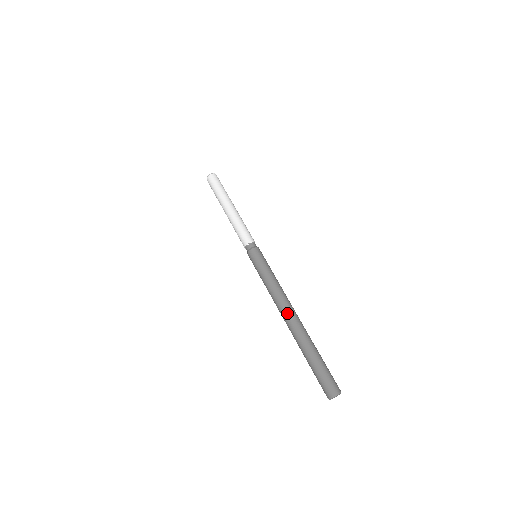
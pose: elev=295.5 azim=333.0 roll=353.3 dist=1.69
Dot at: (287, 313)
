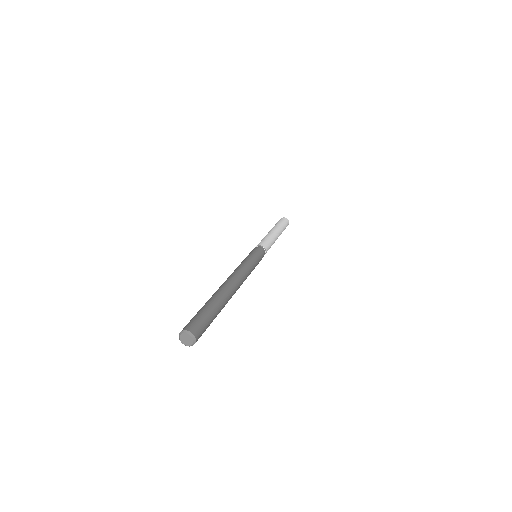
Dot at: occluded
